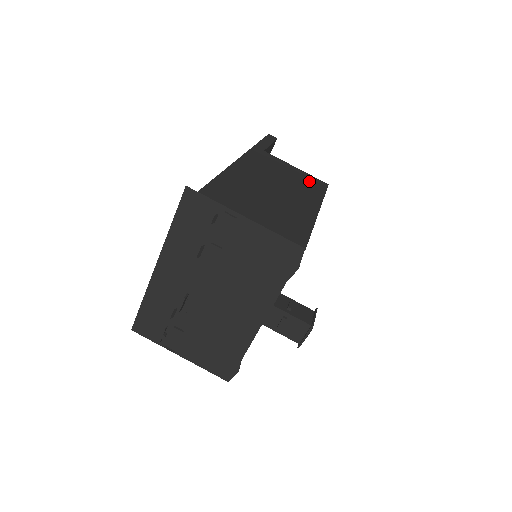
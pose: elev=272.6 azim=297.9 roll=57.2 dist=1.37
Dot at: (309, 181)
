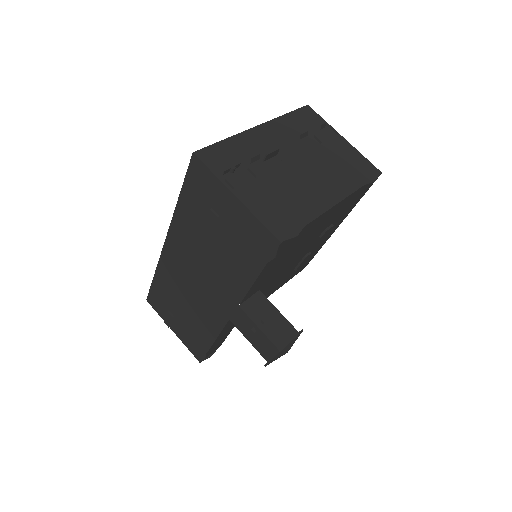
Dot at: occluded
